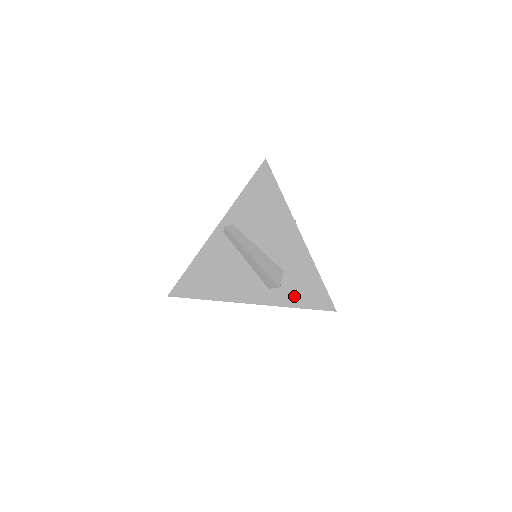
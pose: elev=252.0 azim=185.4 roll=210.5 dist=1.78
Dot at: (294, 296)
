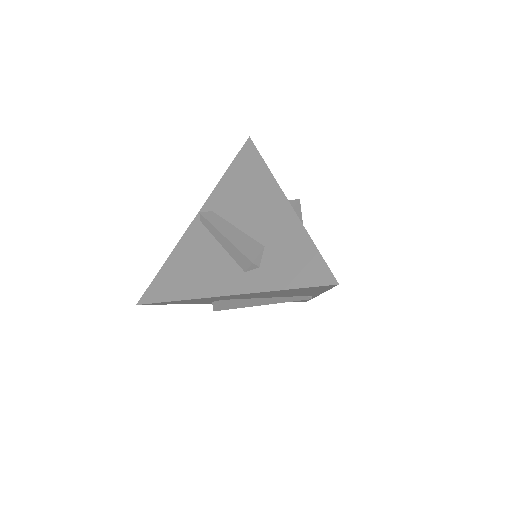
Dot at: (277, 275)
